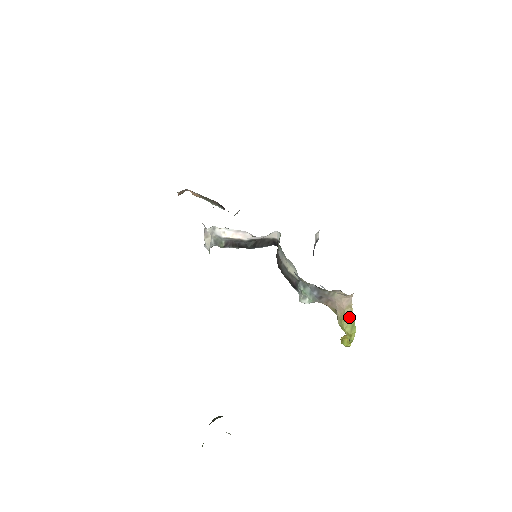
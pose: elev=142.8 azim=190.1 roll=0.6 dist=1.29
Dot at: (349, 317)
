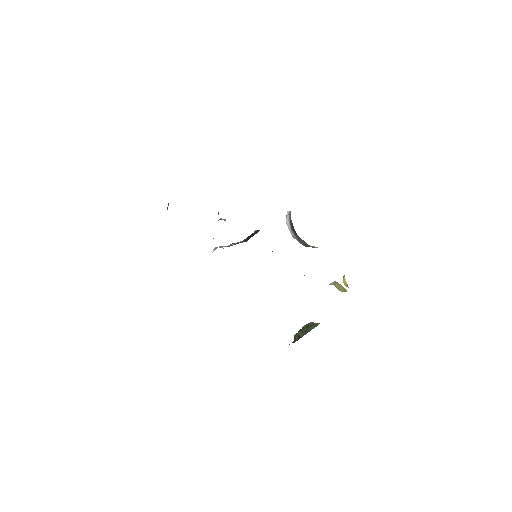
Dot at: (339, 287)
